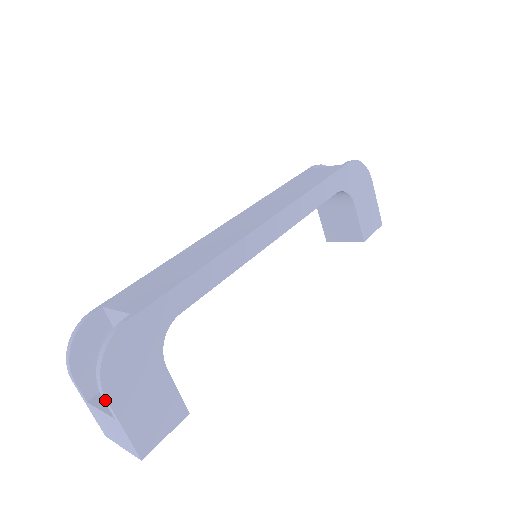
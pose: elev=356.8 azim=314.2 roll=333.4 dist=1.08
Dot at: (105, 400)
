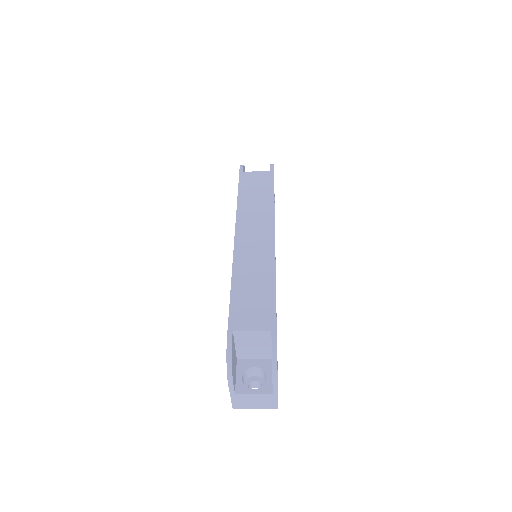
Dot at: (275, 386)
